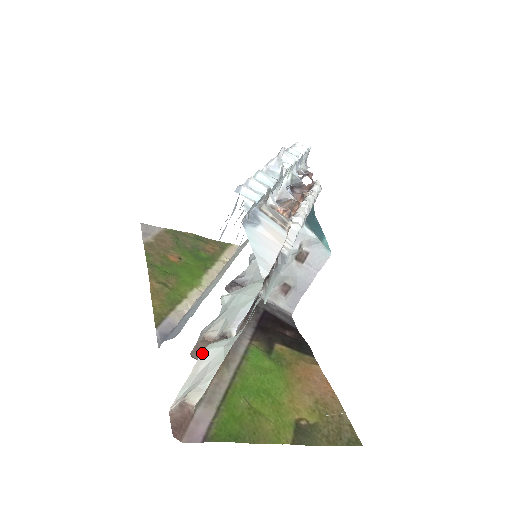
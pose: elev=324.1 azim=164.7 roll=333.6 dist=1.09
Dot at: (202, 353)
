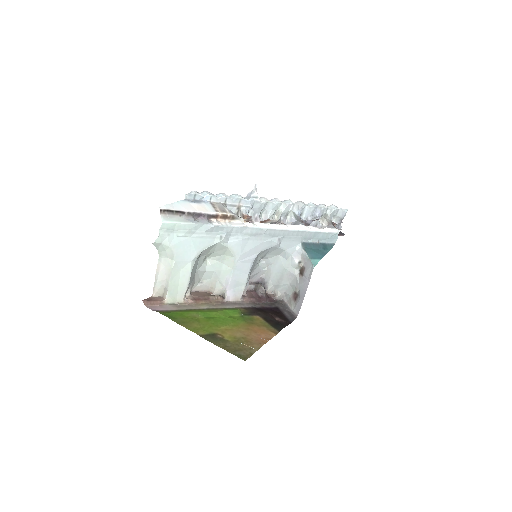
Dot at: (159, 259)
